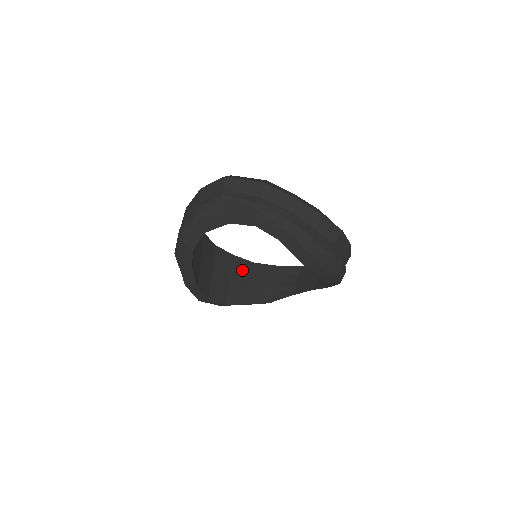
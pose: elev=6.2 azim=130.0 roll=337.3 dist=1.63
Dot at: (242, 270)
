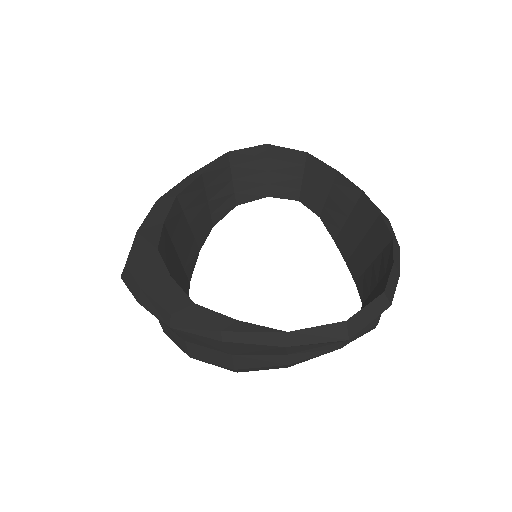
Dot at: (177, 226)
